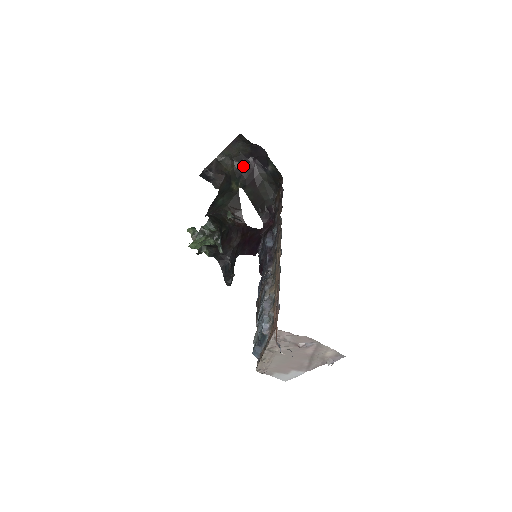
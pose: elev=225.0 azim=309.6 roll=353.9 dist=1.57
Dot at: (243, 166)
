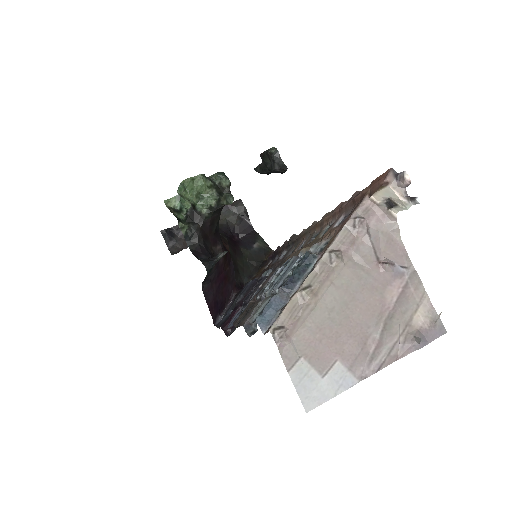
Dot at: (225, 233)
